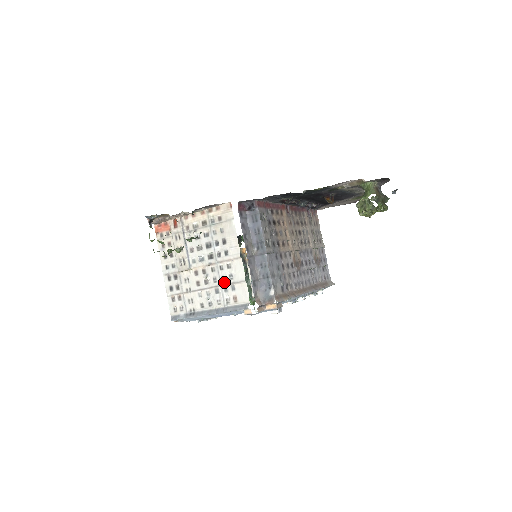
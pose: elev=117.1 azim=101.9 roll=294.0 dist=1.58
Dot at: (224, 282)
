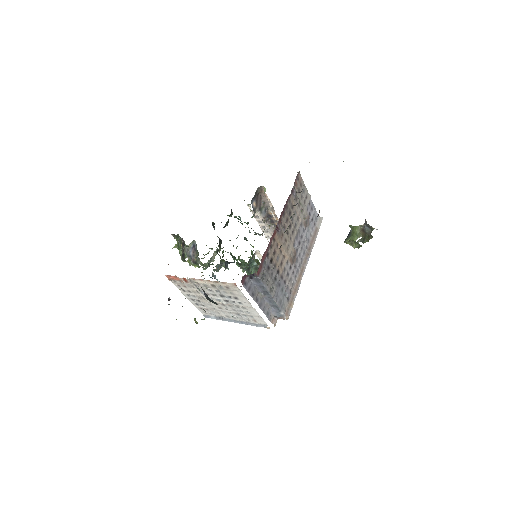
Dot at: (243, 313)
